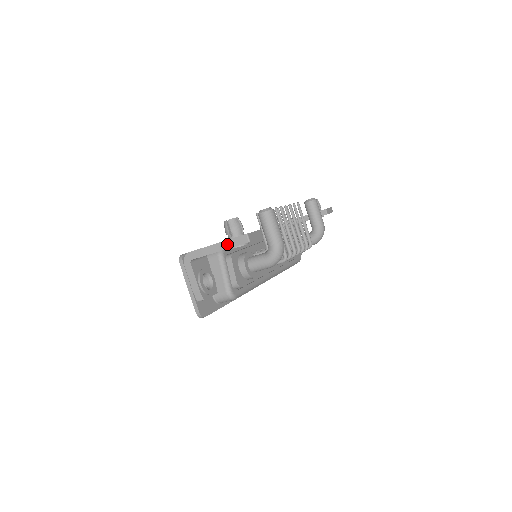
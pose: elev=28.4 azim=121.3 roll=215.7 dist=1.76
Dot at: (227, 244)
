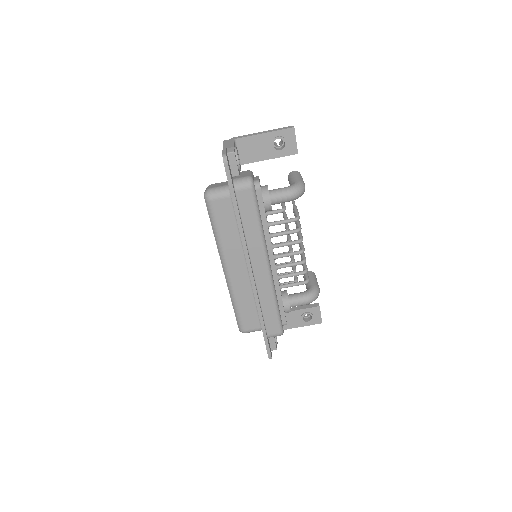
Dot at: (274, 130)
